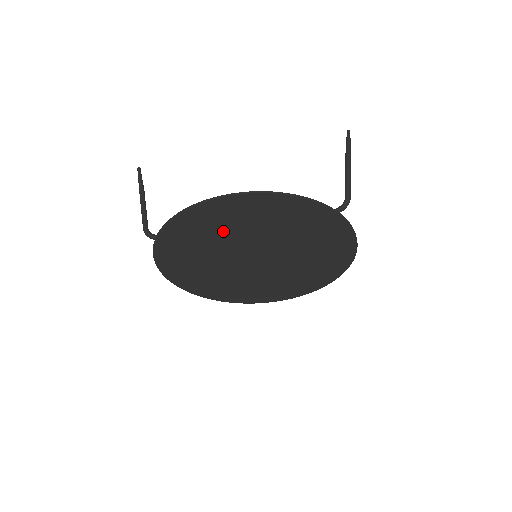
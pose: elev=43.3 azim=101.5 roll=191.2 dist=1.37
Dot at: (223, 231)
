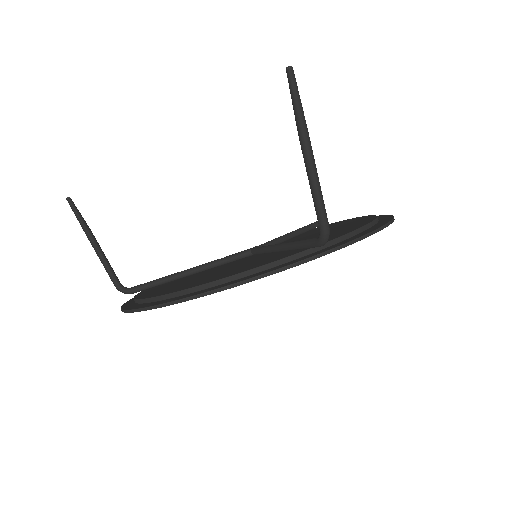
Dot at: occluded
